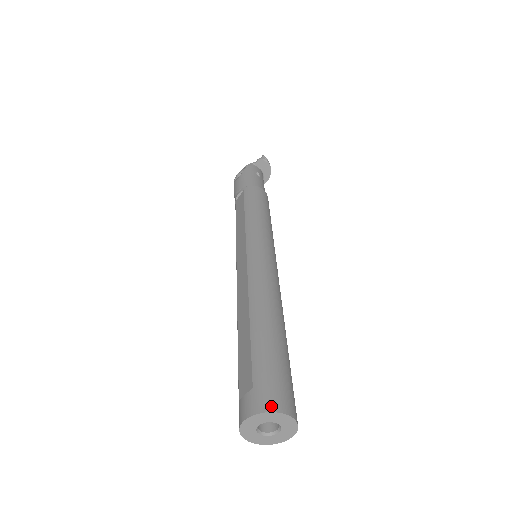
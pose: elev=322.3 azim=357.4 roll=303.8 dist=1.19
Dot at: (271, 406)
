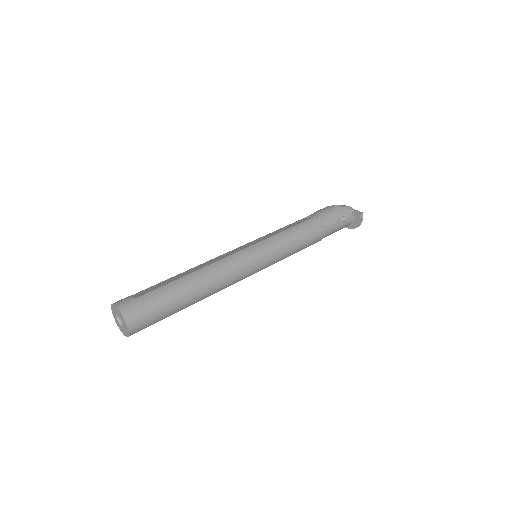
Dot at: (126, 313)
